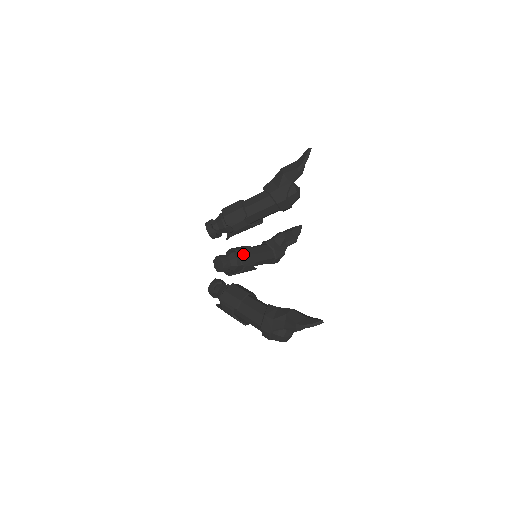
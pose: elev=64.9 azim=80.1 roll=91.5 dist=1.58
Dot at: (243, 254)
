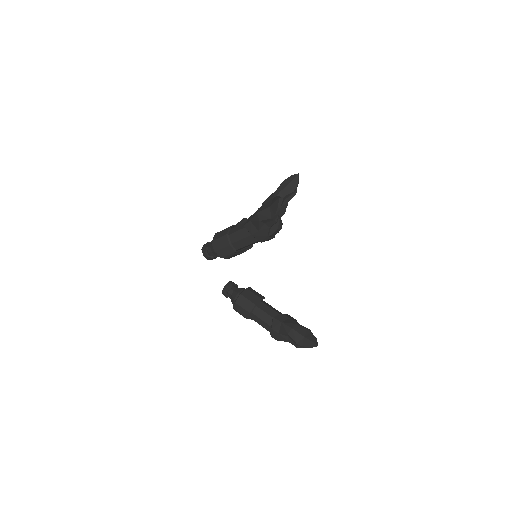
Dot at: occluded
